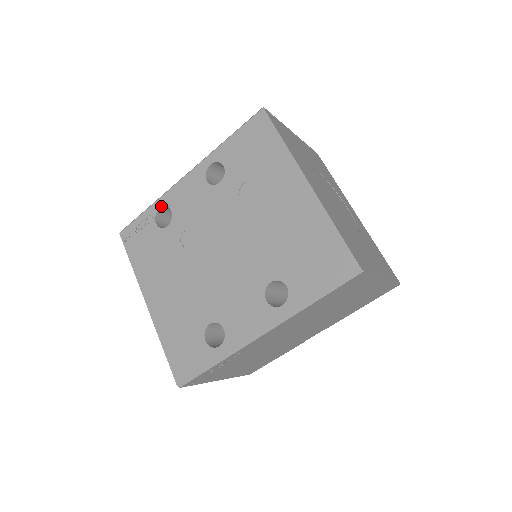
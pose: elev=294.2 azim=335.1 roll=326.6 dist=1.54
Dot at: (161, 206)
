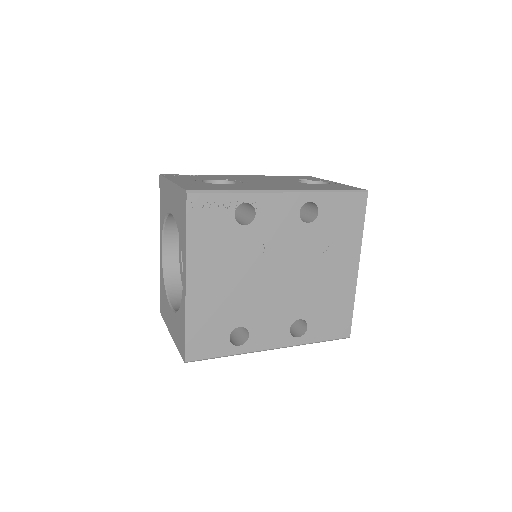
Dot at: (248, 202)
